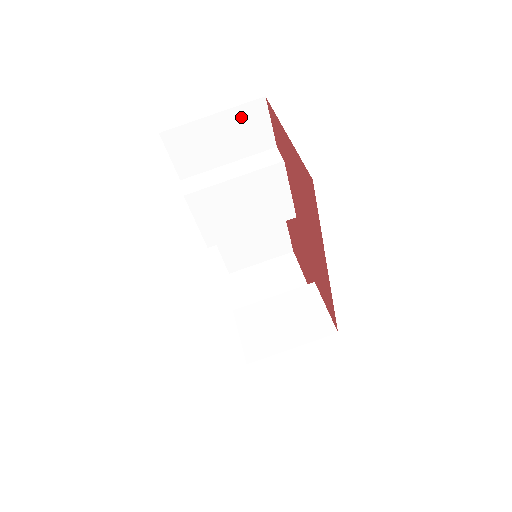
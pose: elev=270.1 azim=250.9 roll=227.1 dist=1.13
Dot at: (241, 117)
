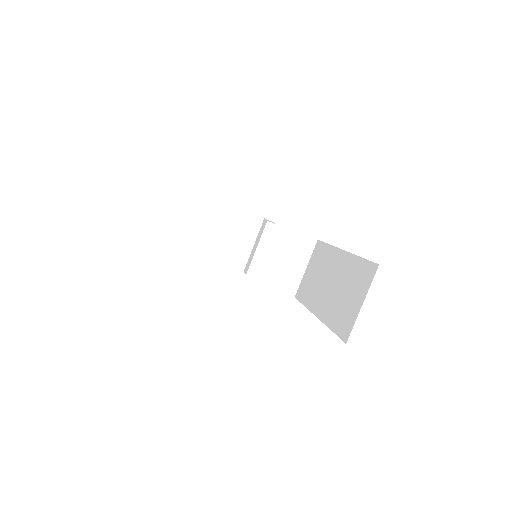
Dot at: occluded
